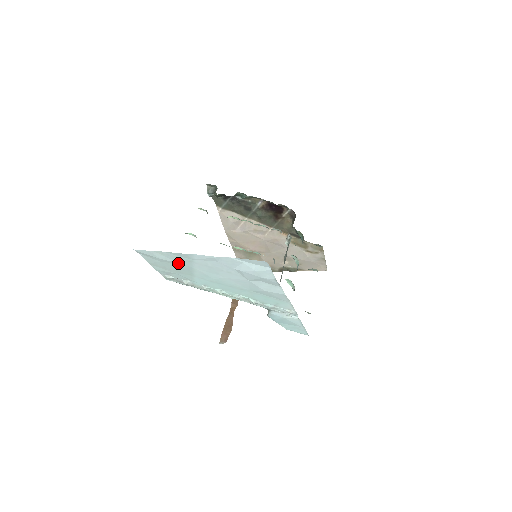
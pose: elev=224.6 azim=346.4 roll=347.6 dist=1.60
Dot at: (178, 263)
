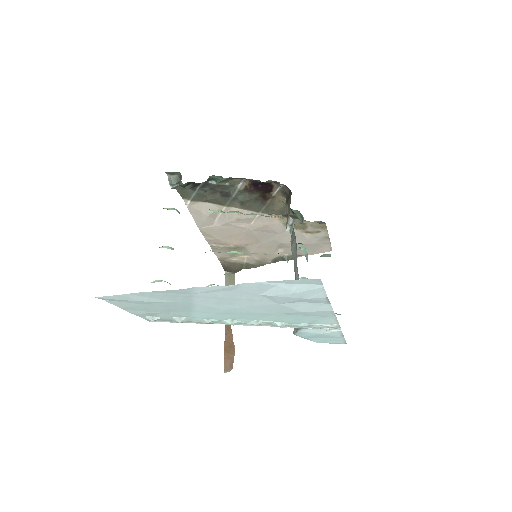
Dot at: (168, 301)
